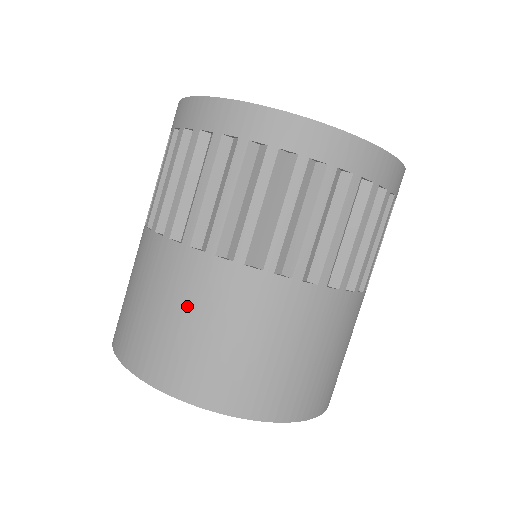
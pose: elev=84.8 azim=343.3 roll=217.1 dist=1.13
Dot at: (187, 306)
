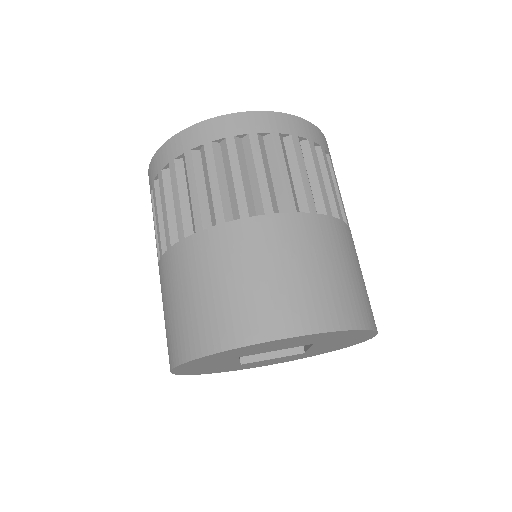
Dot at: (296, 256)
